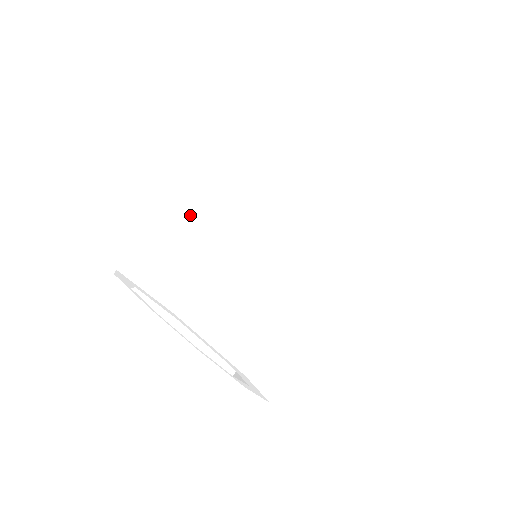
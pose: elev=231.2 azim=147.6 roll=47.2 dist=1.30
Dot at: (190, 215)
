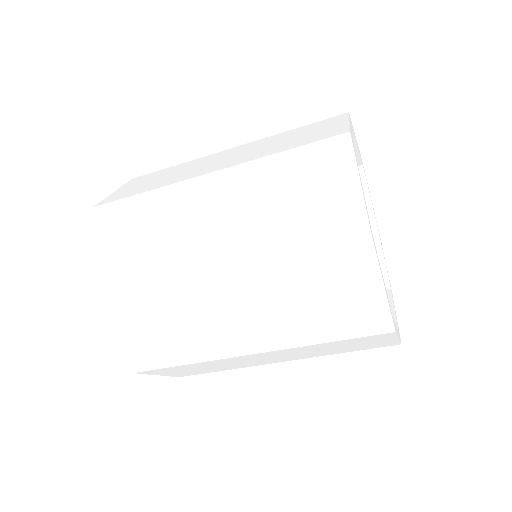
Dot at: (174, 206)
